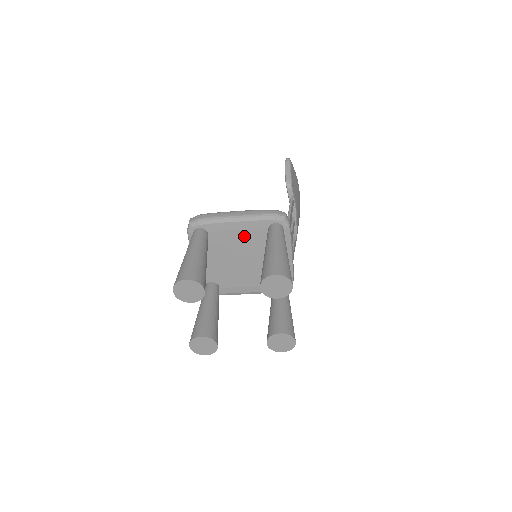
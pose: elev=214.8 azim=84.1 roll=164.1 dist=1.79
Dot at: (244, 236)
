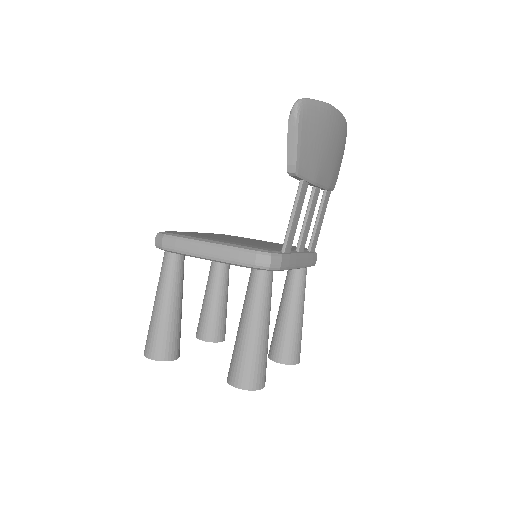
Dot at: occluded
